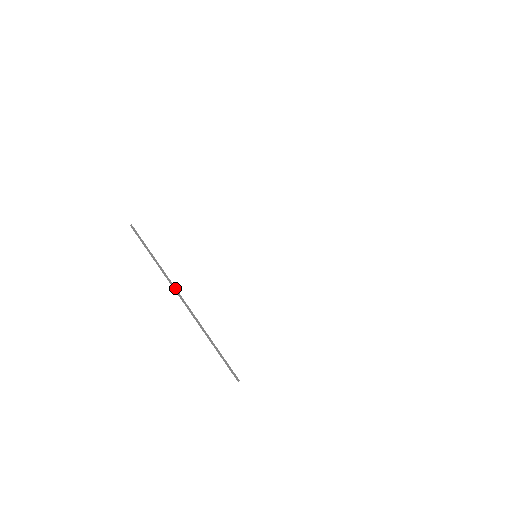
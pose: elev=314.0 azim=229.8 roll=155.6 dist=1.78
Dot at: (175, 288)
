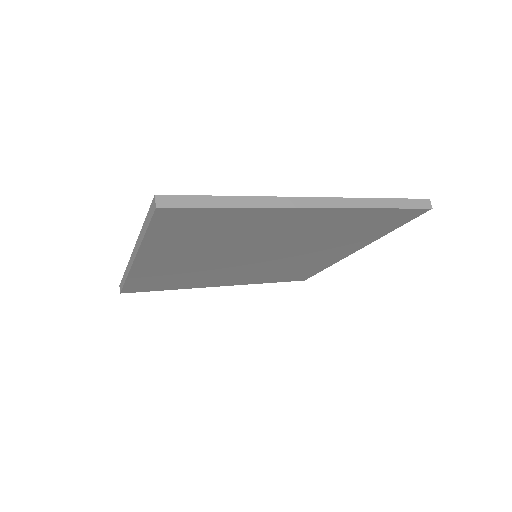
Dot at: (130, 260)
